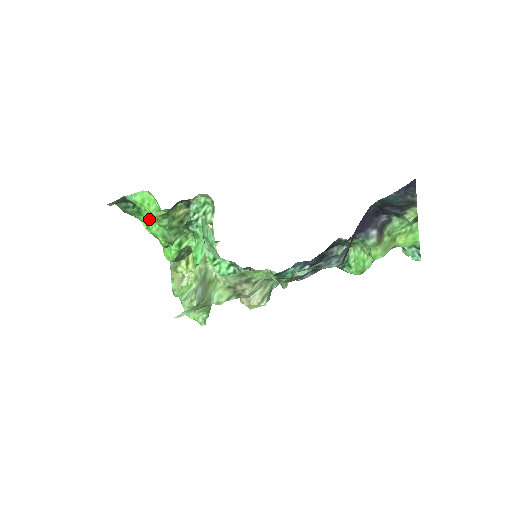
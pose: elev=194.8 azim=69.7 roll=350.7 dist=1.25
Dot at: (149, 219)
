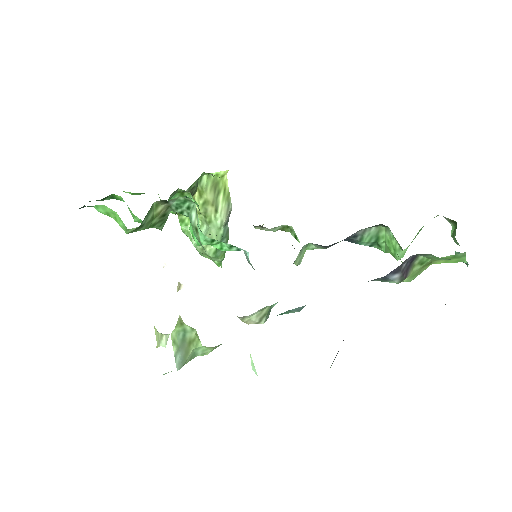
Dot at: occluded
